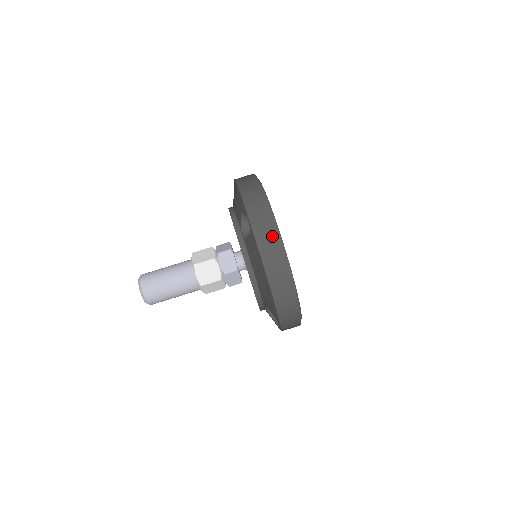
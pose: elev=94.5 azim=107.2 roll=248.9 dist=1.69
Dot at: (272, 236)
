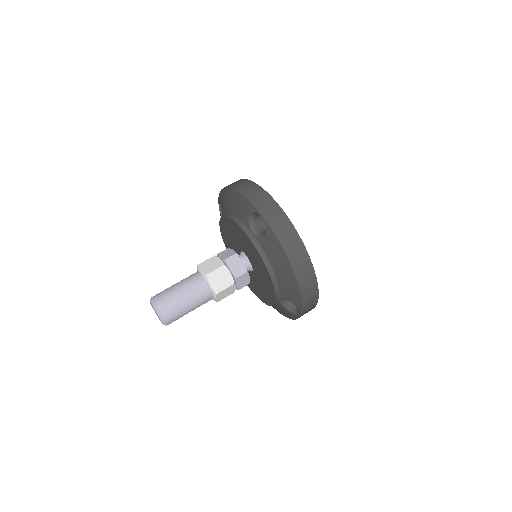
Dot at: (289, 229)
